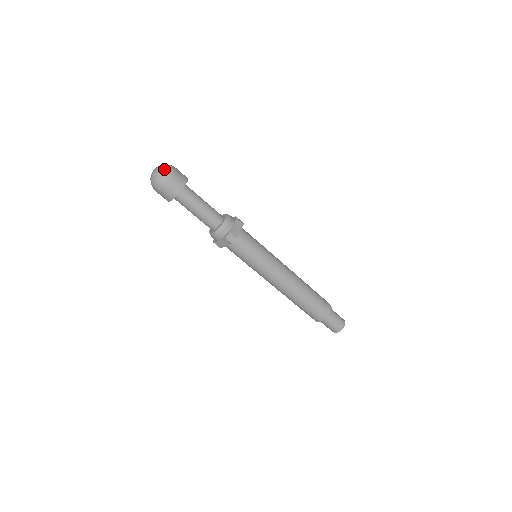
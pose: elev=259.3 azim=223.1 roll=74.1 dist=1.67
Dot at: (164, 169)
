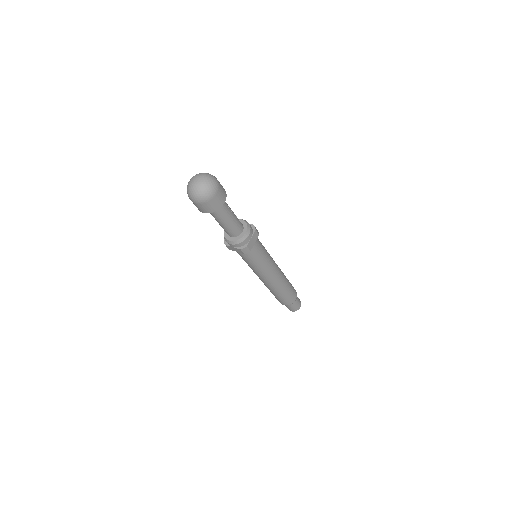
Dot at: (209, 186)
